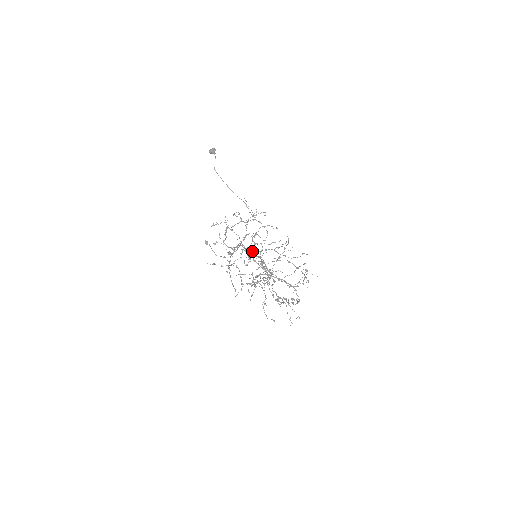
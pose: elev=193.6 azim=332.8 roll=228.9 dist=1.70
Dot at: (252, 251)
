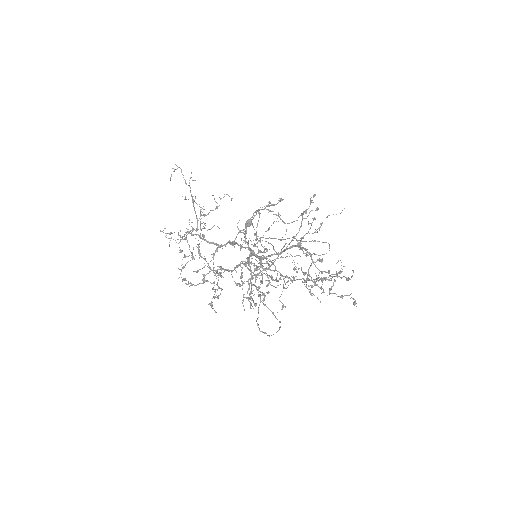
Dot at: occluded
